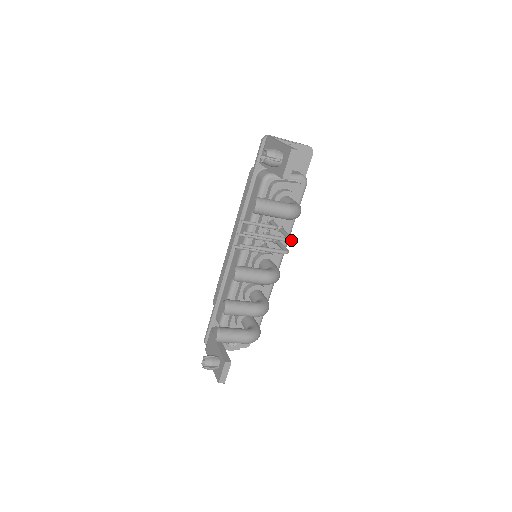
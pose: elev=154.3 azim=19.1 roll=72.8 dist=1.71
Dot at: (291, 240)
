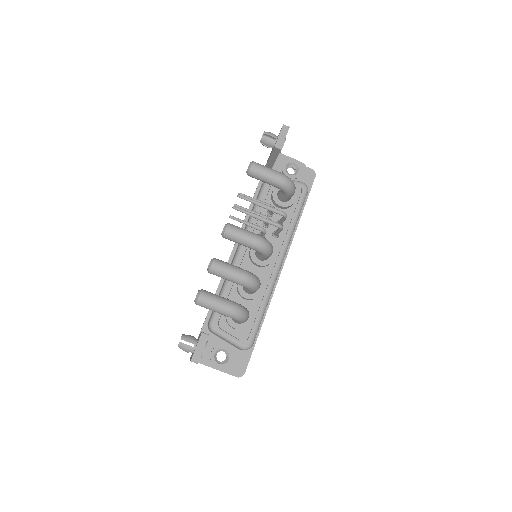
Dot at: (285, 213)
